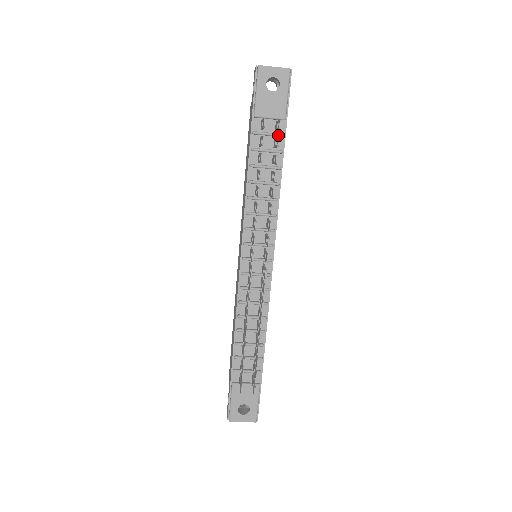
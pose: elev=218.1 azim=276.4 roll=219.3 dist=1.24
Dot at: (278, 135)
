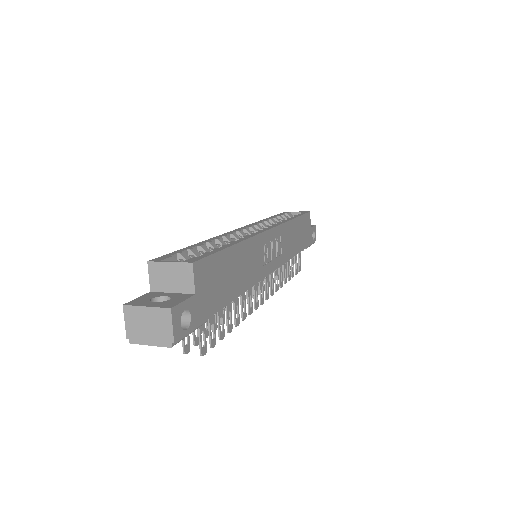
Dot at: occluded
